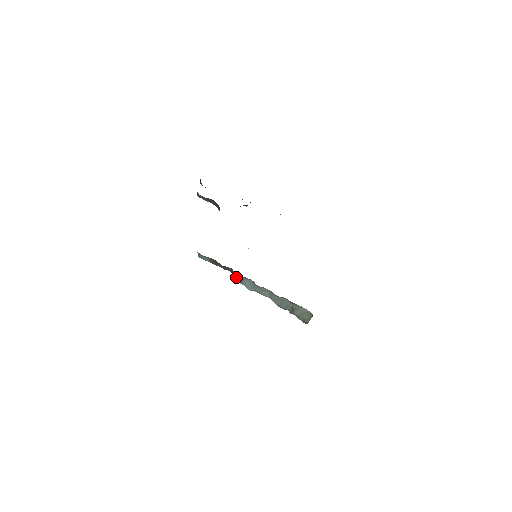
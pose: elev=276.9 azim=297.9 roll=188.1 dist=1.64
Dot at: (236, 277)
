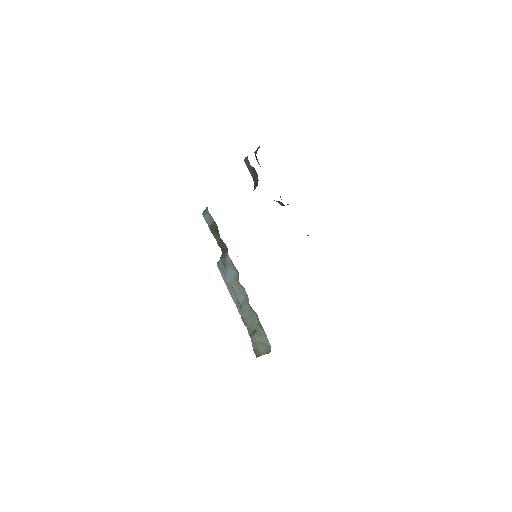
Dot at: (224, 260)
